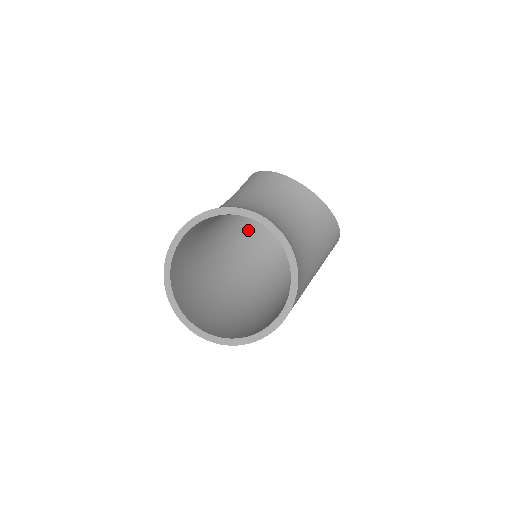
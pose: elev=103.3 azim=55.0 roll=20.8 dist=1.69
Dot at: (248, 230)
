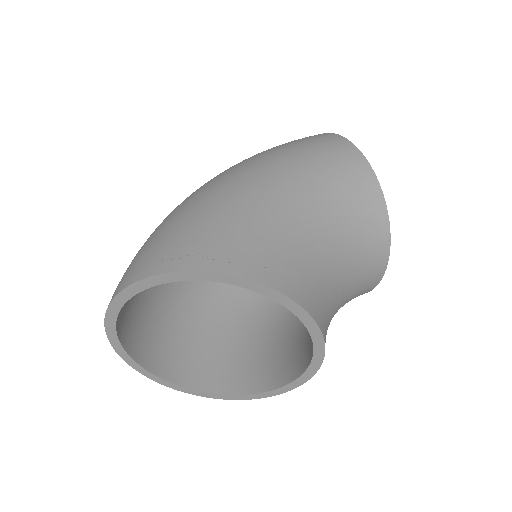
Dot at: occluded
